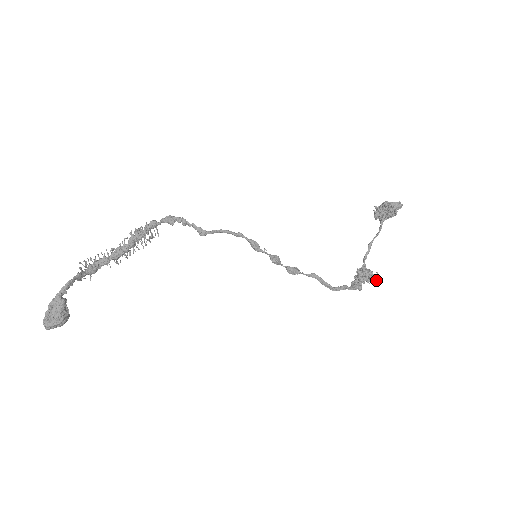
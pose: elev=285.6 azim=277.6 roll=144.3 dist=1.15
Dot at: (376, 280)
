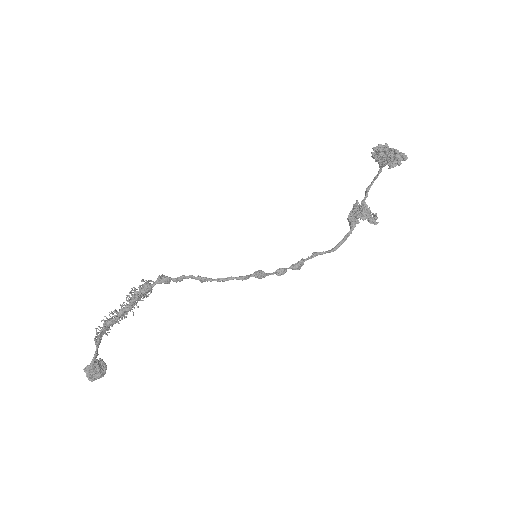
Dot at: (375, 224)
